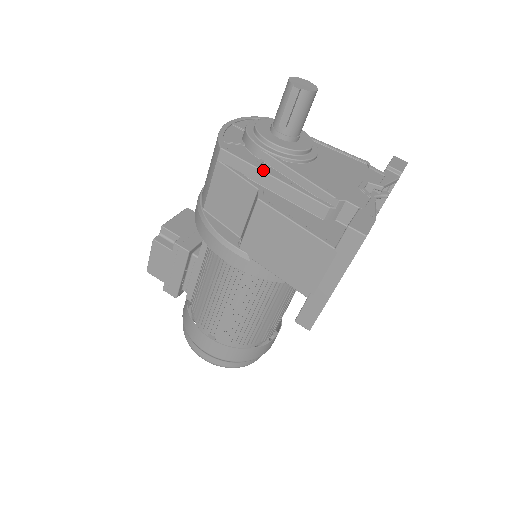
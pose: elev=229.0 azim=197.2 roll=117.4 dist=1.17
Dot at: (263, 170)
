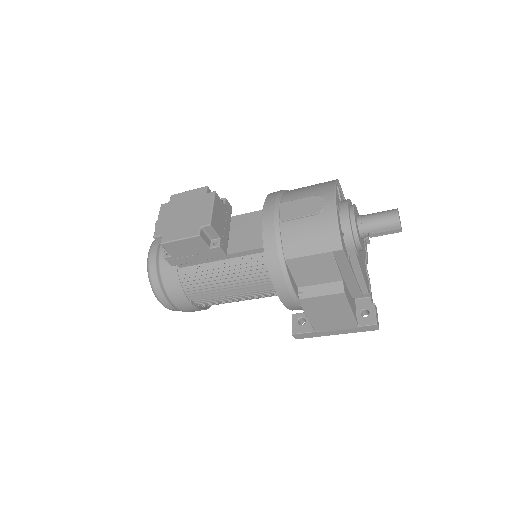
Dot at: (352, 269)
